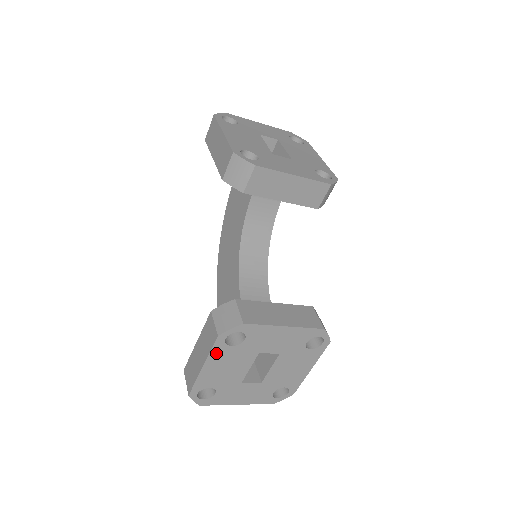
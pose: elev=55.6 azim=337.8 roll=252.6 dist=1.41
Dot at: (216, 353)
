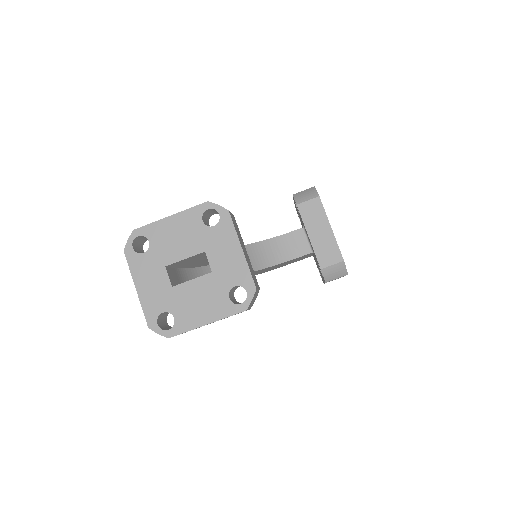
Dot at: (190, 214)
